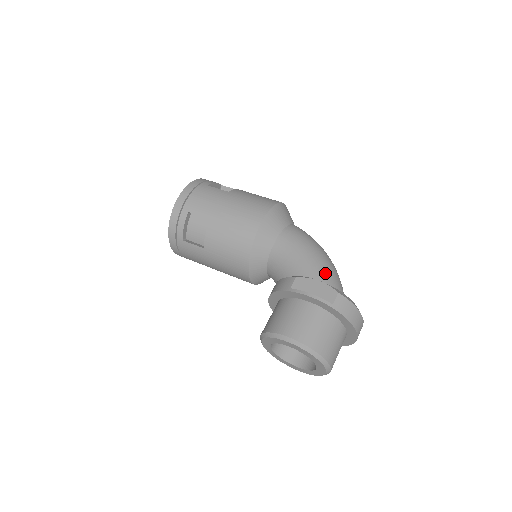
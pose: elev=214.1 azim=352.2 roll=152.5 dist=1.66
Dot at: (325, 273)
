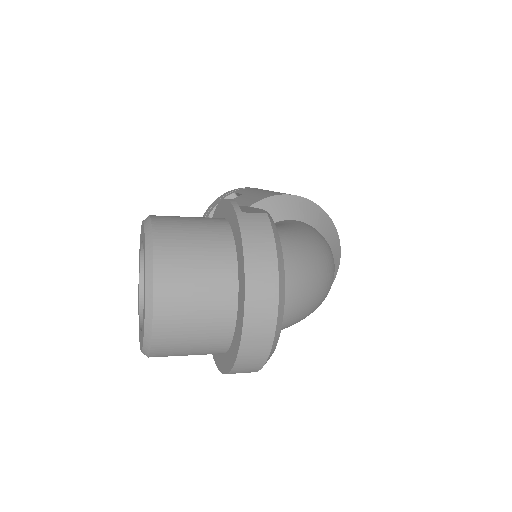
Dot at: (291, 237)
